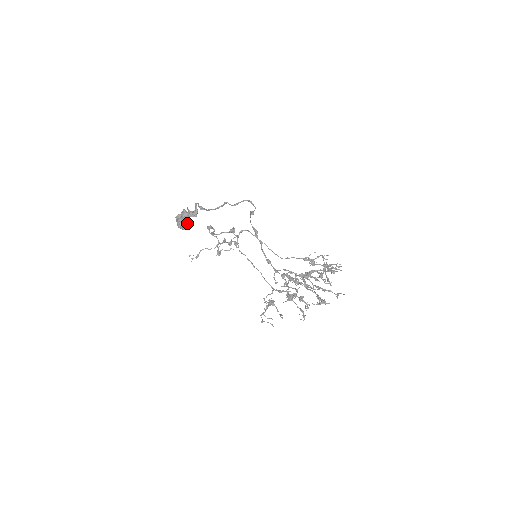
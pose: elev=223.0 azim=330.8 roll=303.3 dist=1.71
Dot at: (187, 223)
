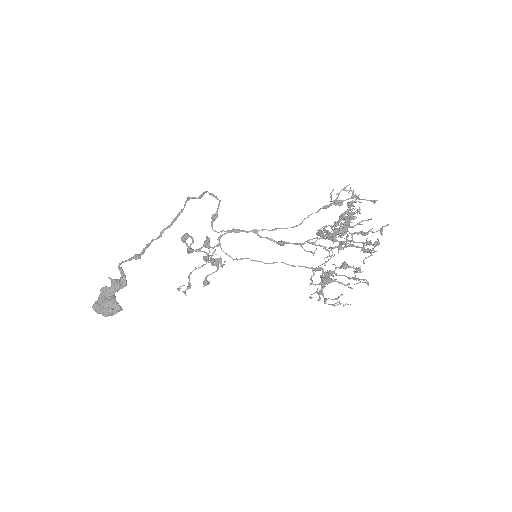
Dot at: occluded
